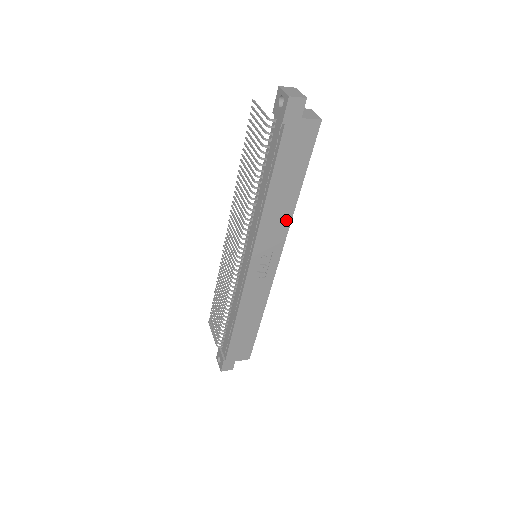
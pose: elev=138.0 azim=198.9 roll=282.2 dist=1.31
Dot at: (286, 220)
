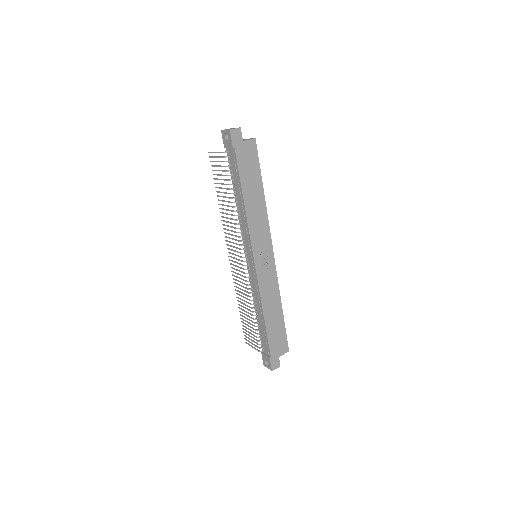
Dot at: (264, 216)
